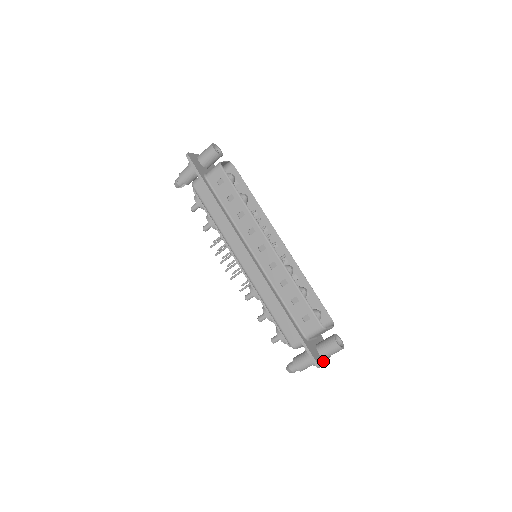
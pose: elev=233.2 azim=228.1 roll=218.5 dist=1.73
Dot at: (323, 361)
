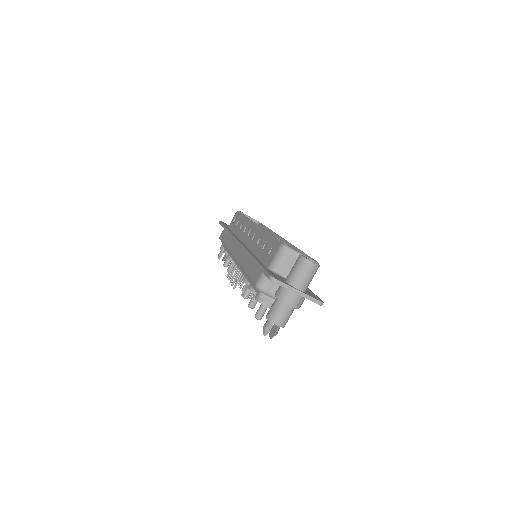
Dot at: (288, 285)
